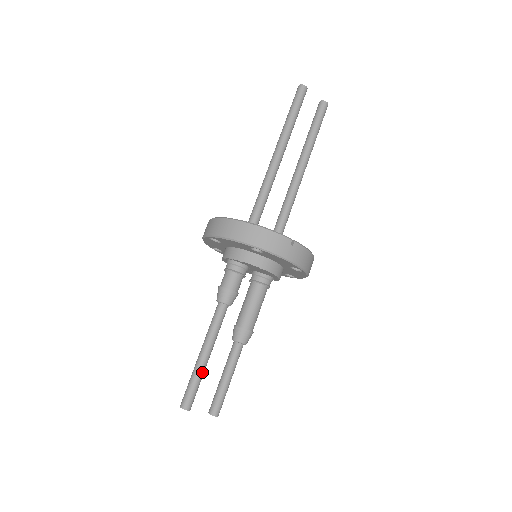
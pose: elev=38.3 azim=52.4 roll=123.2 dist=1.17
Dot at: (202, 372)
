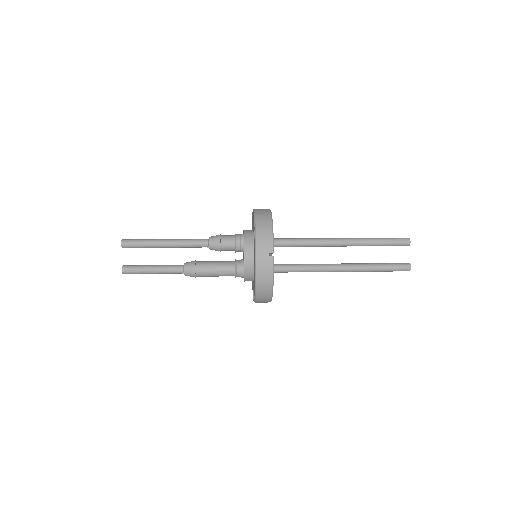
Dot at: (152, 244)
